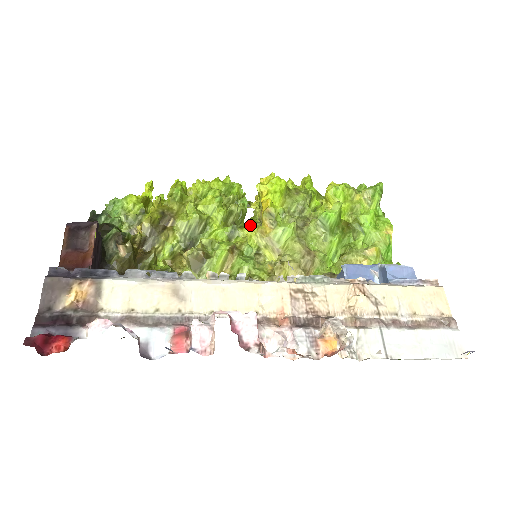
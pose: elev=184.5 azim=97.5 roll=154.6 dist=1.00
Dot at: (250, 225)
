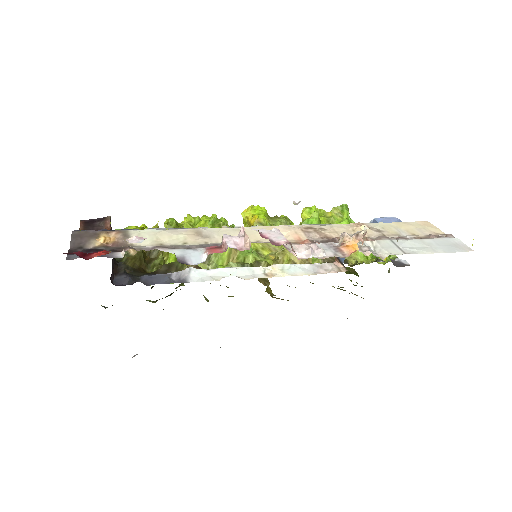
Dot at: occluded
